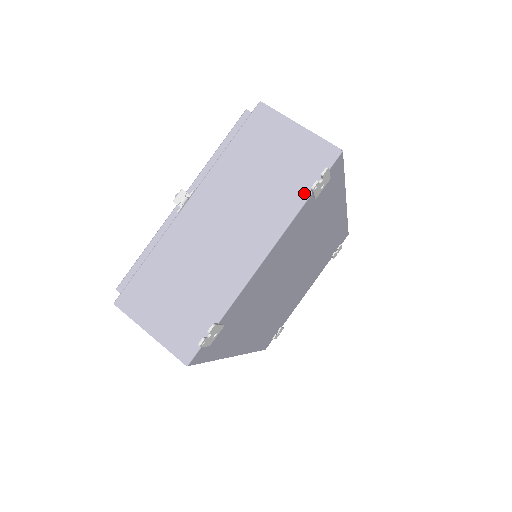
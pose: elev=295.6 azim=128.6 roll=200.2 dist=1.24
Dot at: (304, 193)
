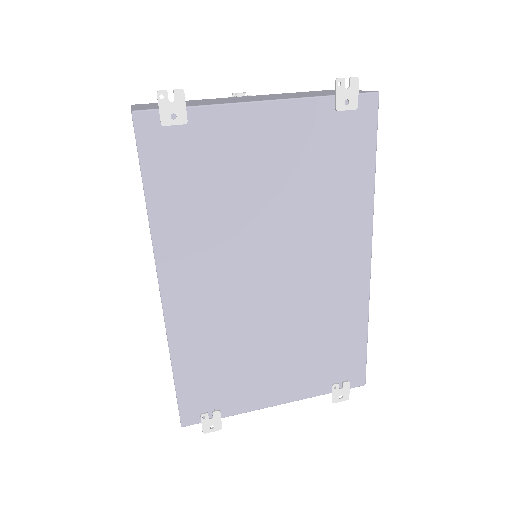
Dot at: (328, 95)
